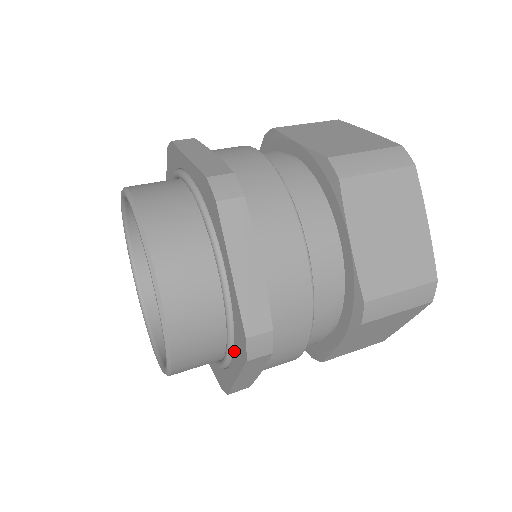
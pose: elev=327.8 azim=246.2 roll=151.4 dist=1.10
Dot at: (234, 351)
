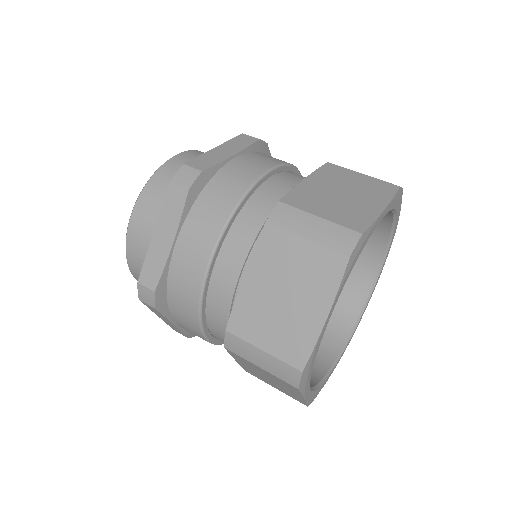
Dot at: occluded
